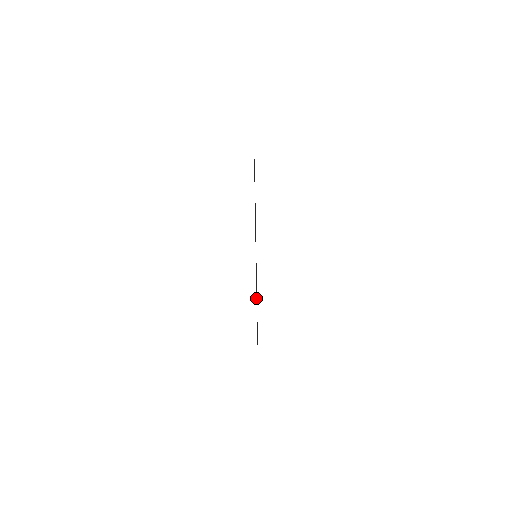
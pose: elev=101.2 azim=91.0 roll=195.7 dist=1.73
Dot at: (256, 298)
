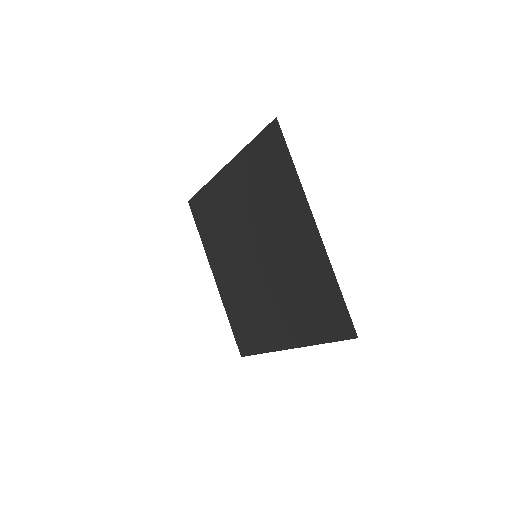
Dot at: (237, 324)
